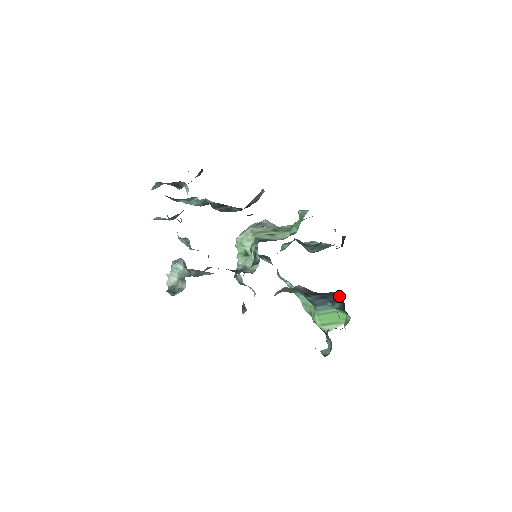
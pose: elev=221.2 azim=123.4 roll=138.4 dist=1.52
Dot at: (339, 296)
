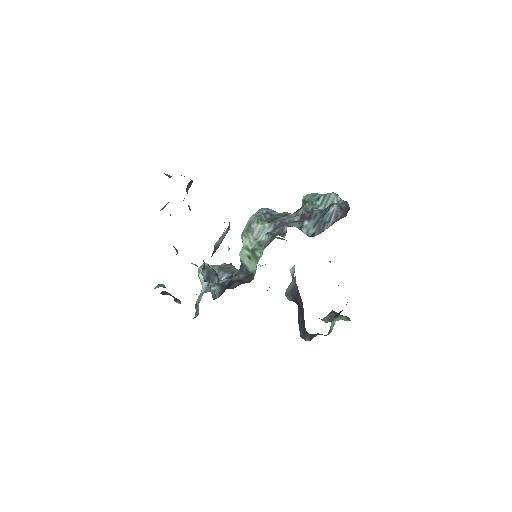
Dot at: occluded
